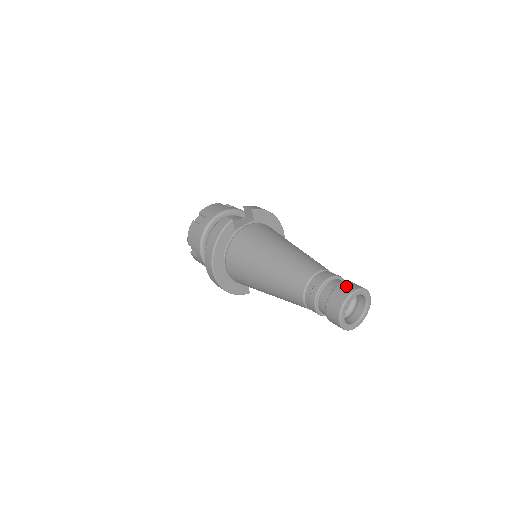
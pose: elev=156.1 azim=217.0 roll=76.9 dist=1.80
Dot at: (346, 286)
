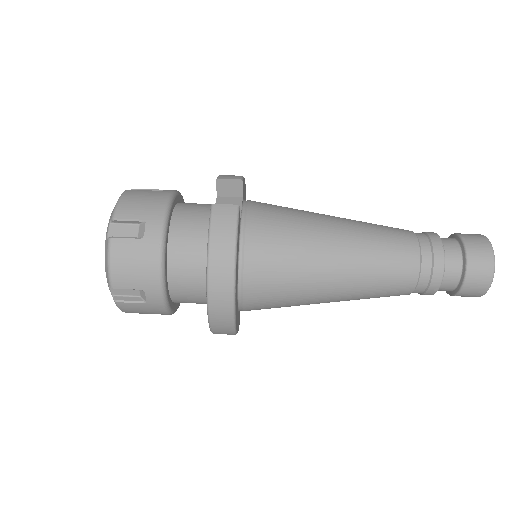
Dot at: (474, 240)
